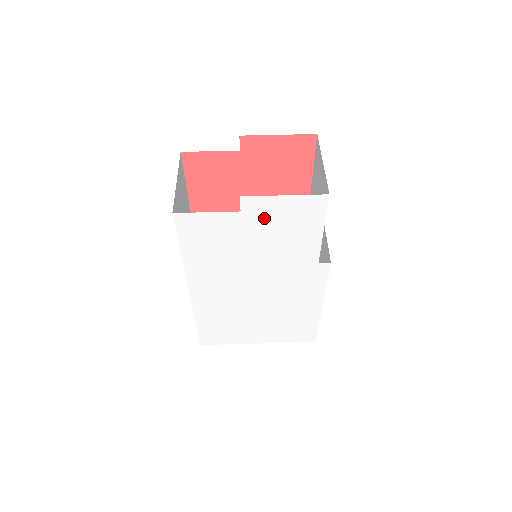
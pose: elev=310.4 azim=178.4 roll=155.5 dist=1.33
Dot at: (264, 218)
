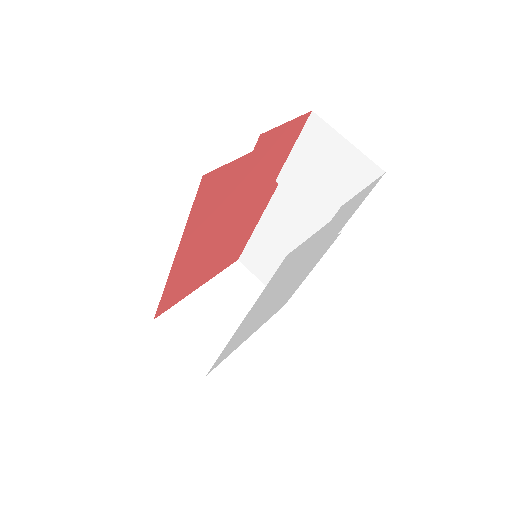
Dot at: (338, 217)
